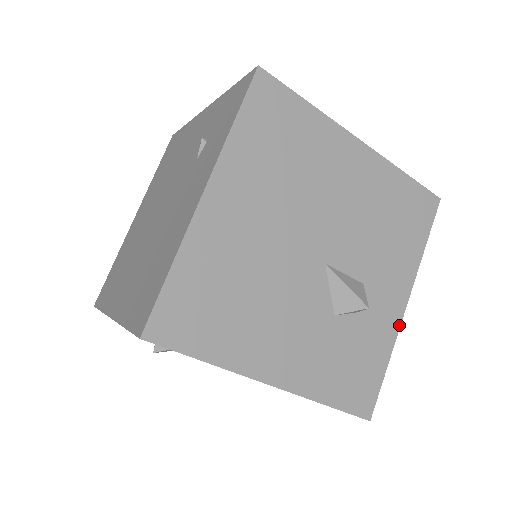
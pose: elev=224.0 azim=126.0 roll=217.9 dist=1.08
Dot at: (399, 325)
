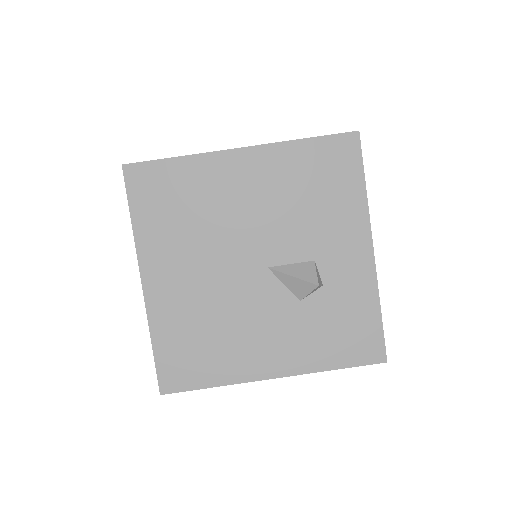
Dot at: (374, 271)
